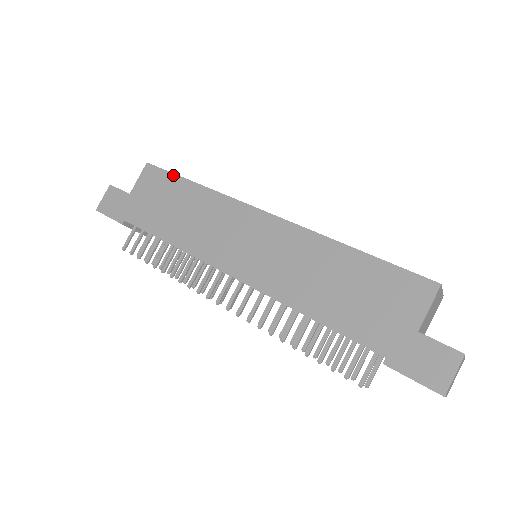
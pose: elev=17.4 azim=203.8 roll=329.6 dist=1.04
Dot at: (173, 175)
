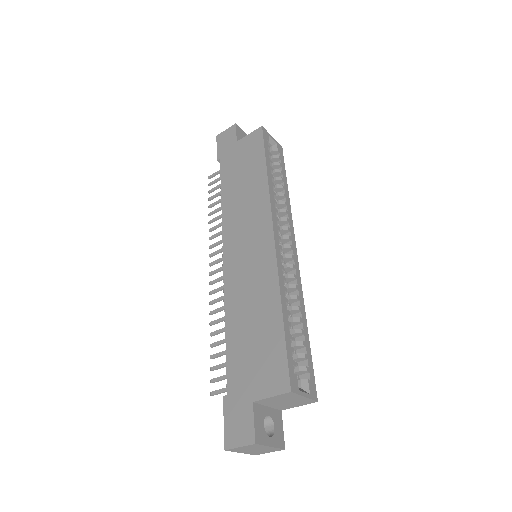
Dot at: (263, 151)
